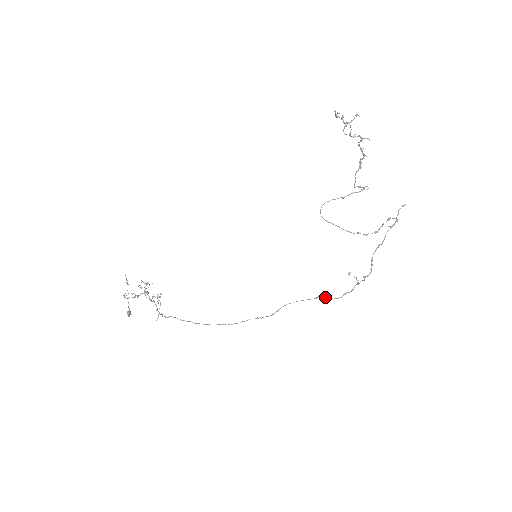
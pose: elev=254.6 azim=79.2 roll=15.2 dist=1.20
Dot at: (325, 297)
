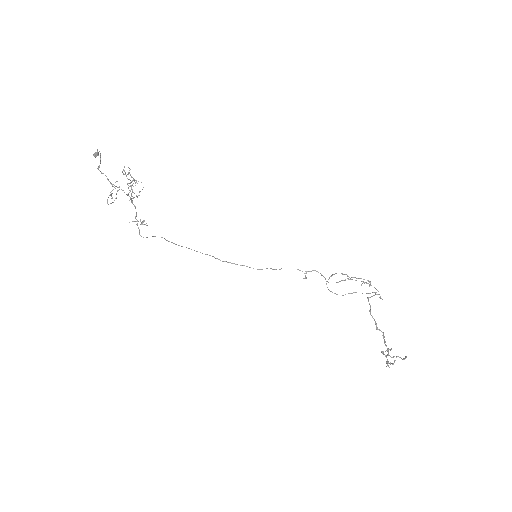
Dot at: occluded
